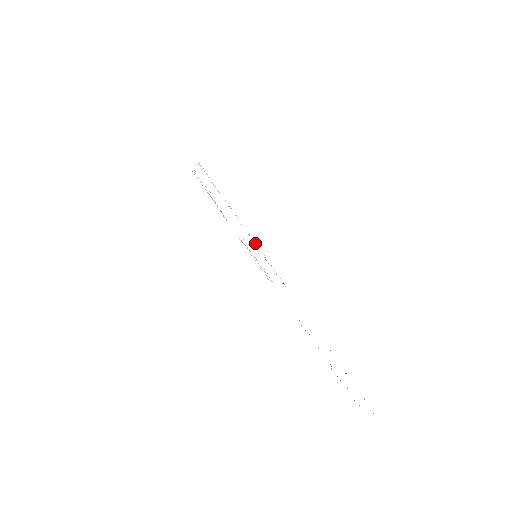
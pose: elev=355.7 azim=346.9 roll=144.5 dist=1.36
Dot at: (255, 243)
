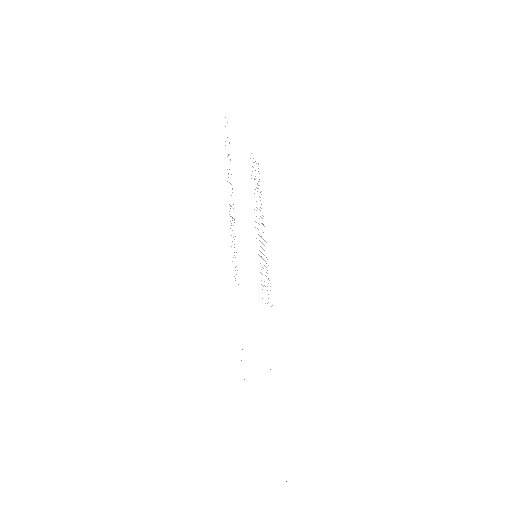
Dot at: occluded
